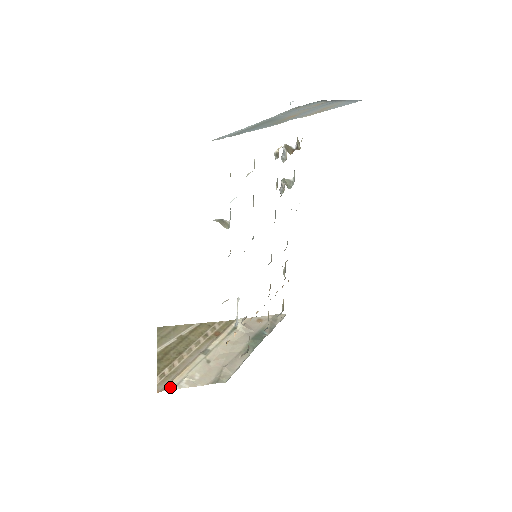
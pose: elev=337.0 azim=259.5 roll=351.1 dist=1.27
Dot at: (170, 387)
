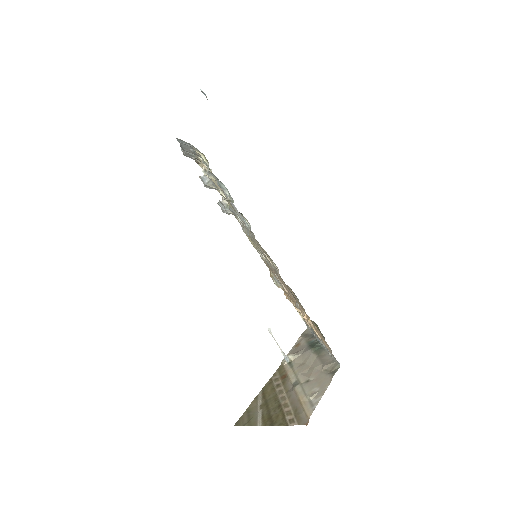
Dot at: (310, 412)
